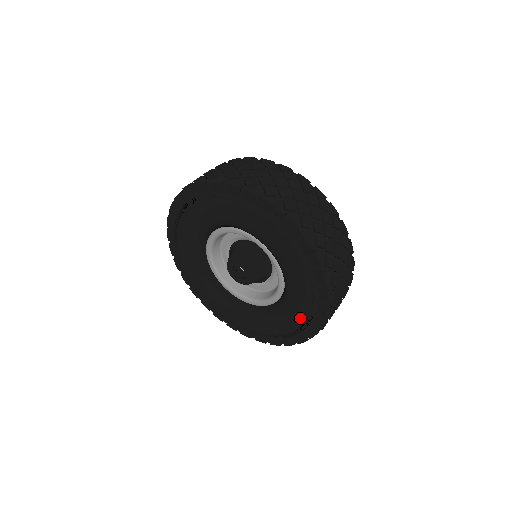
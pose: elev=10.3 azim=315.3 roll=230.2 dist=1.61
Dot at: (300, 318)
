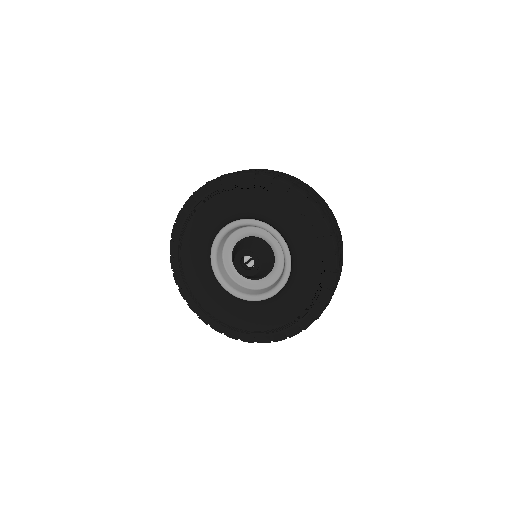
Dot at: (281, 321)
